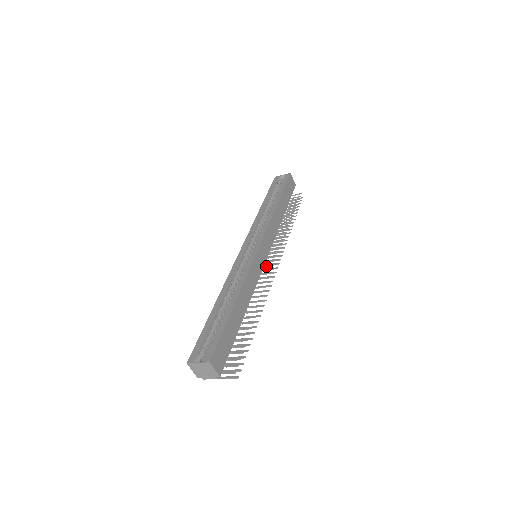
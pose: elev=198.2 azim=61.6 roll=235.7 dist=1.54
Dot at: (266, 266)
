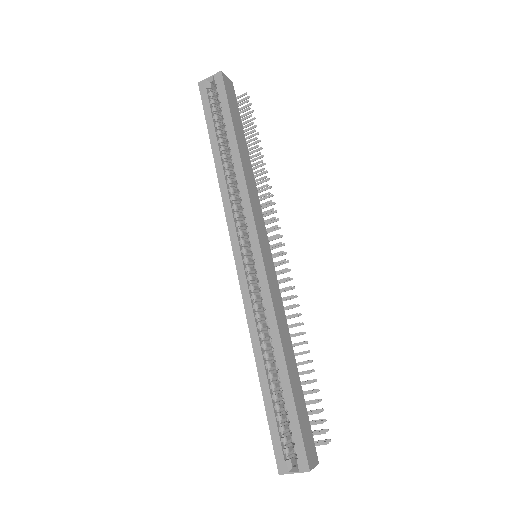
Dot at: occluded
